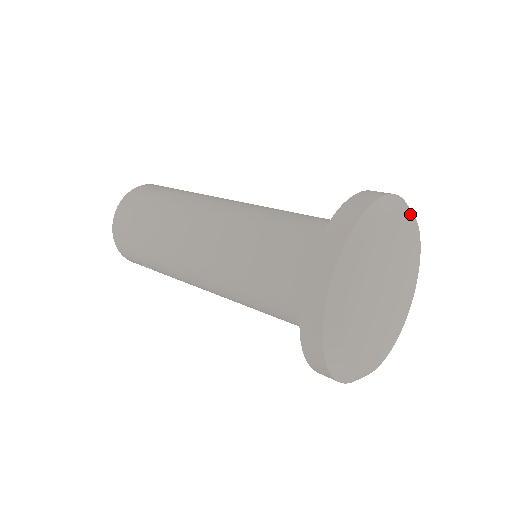
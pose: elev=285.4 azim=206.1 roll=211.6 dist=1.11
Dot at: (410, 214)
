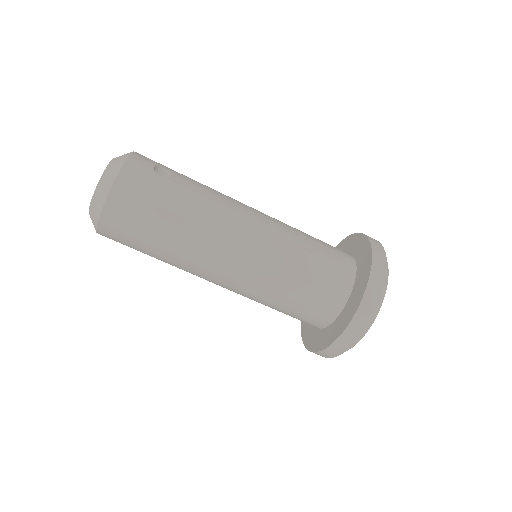
Dot at: occluded
